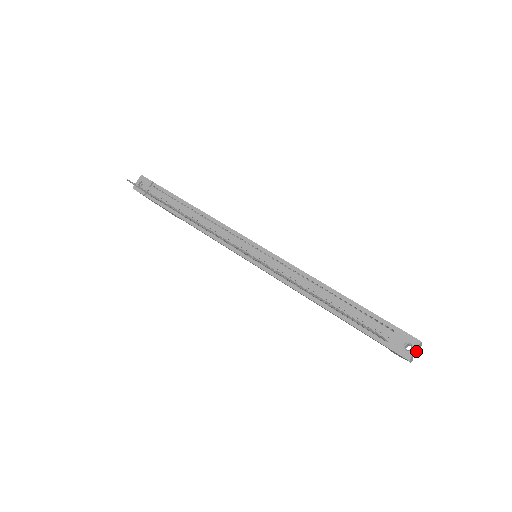
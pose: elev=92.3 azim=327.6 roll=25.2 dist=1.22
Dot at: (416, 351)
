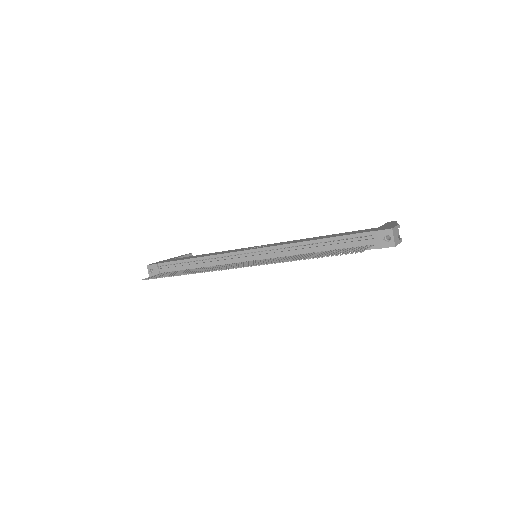
Dot at: (396, 235)
